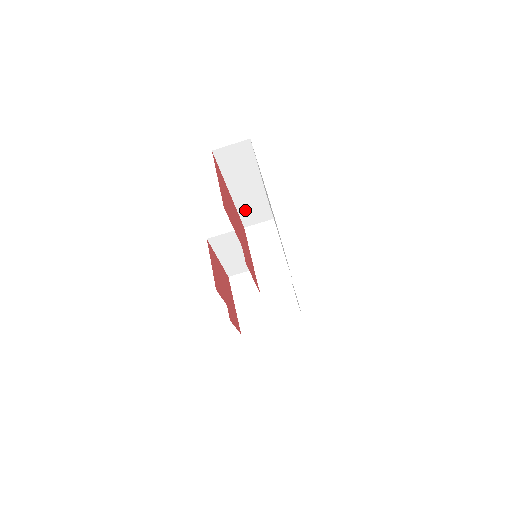
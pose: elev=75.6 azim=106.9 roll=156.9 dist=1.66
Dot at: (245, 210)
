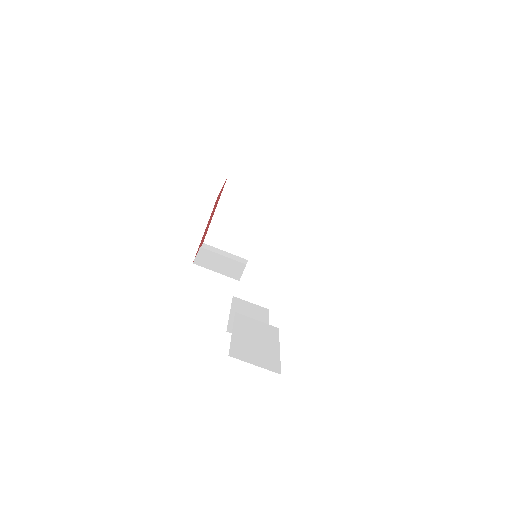
Dot at: occluded
